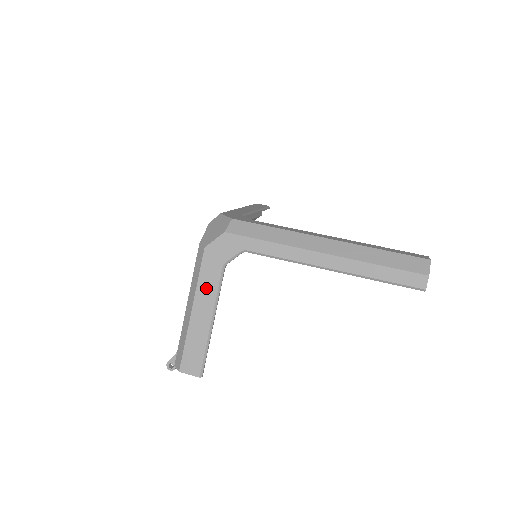
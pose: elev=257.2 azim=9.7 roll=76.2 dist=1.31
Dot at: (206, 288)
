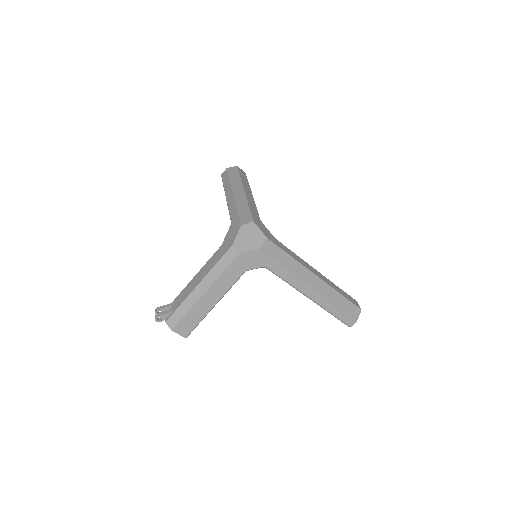
Dot at: (224, 282)
